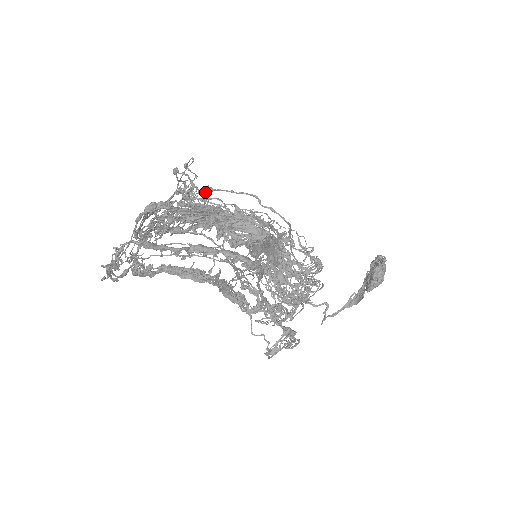
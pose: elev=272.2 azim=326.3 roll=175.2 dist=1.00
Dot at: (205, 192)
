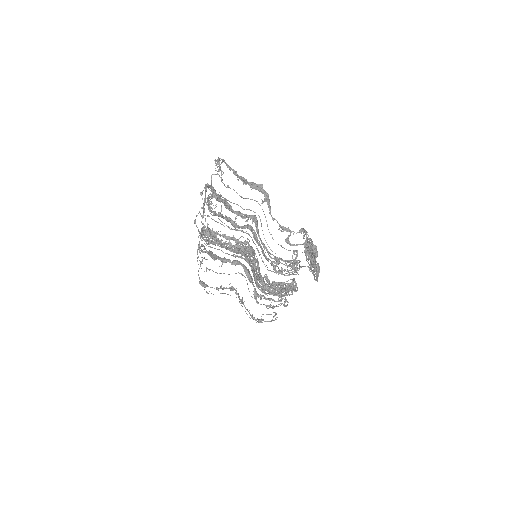
Dot at: occluded
